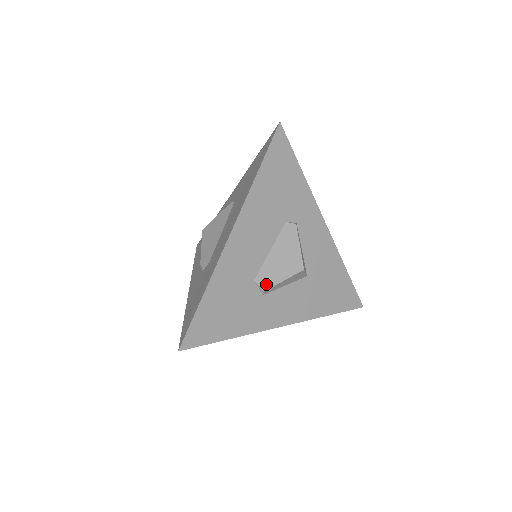
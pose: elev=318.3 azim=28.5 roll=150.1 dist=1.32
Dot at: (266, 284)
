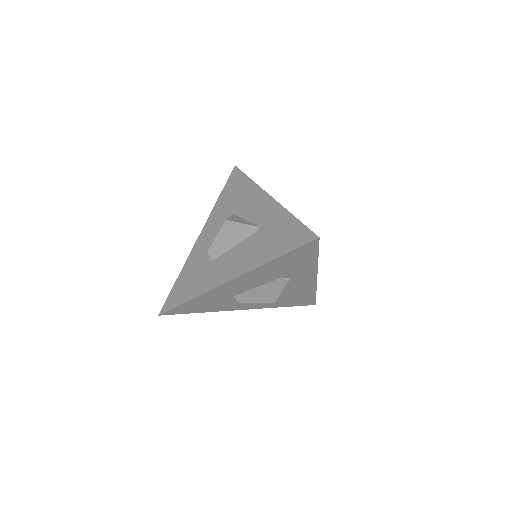
Dot at: (241, 301)
